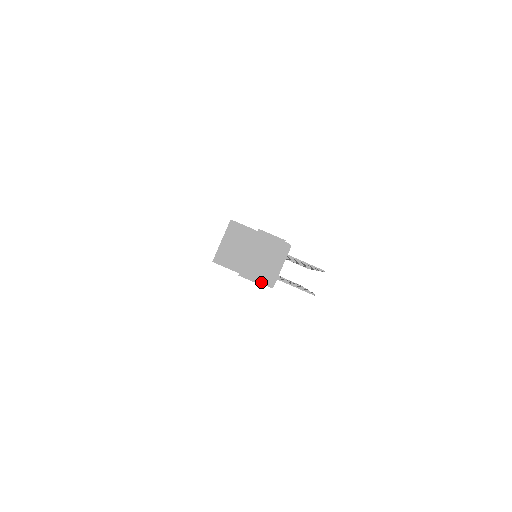
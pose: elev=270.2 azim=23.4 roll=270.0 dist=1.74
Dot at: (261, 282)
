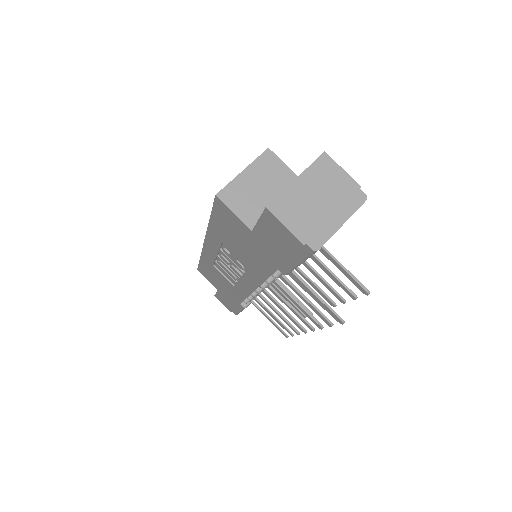
Dot at: (300, 234)
